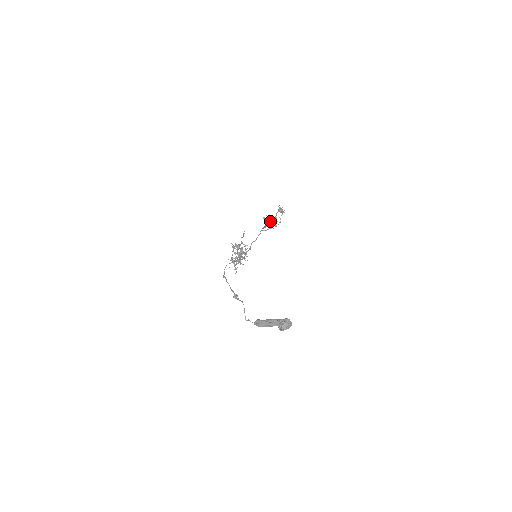
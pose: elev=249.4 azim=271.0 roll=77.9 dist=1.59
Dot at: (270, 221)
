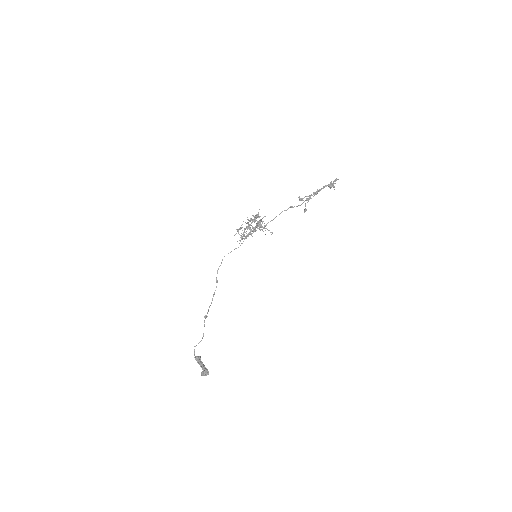
Dot at: occluded
